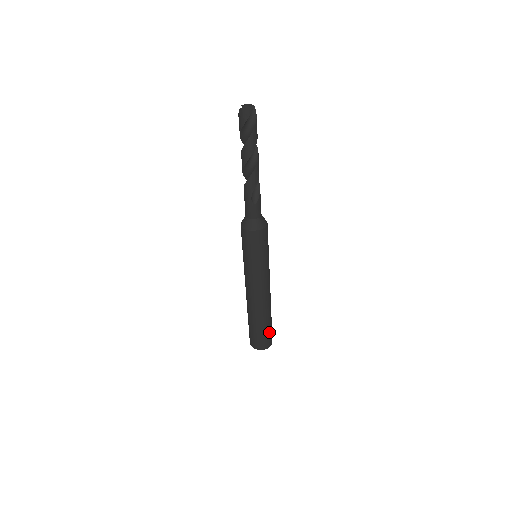
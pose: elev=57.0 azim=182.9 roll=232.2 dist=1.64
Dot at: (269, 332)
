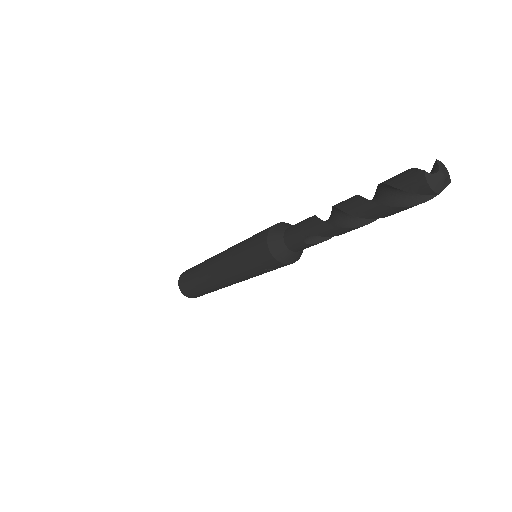
Dot at: (202, 294)
